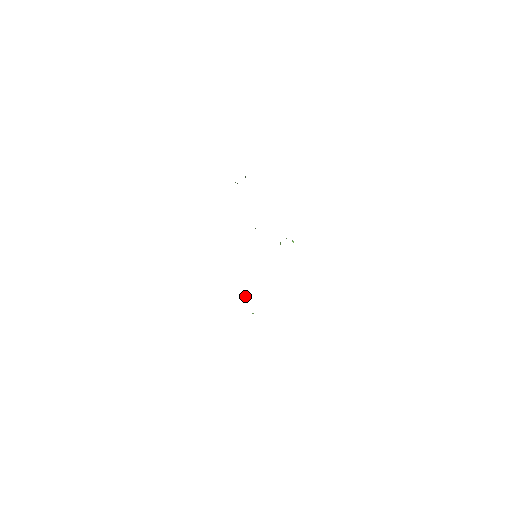
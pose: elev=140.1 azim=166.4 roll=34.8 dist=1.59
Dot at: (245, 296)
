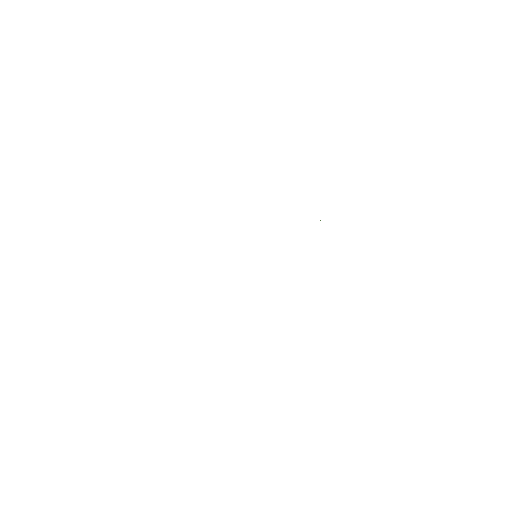
Dot at: occluded
